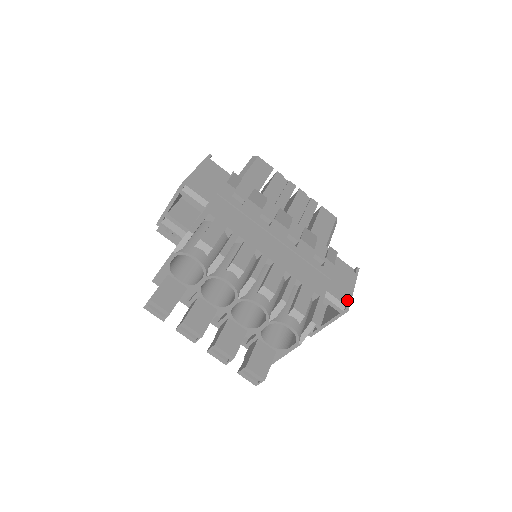
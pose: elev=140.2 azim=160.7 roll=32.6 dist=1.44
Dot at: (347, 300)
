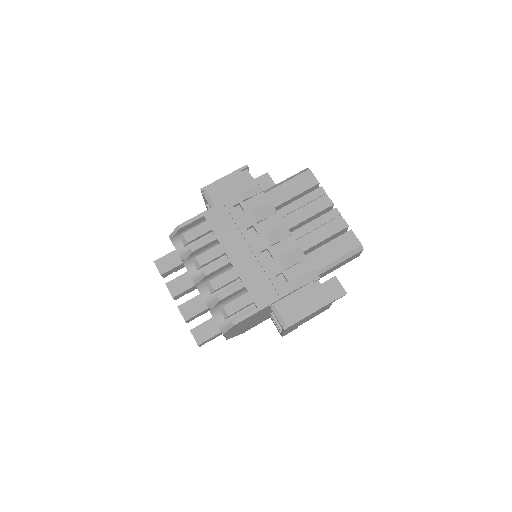
Dot at: (291, 321)
